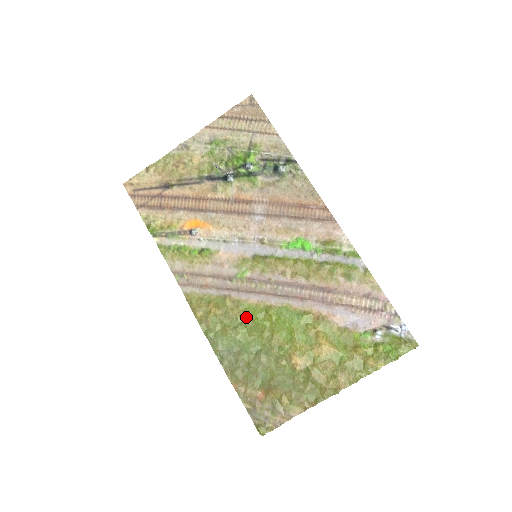
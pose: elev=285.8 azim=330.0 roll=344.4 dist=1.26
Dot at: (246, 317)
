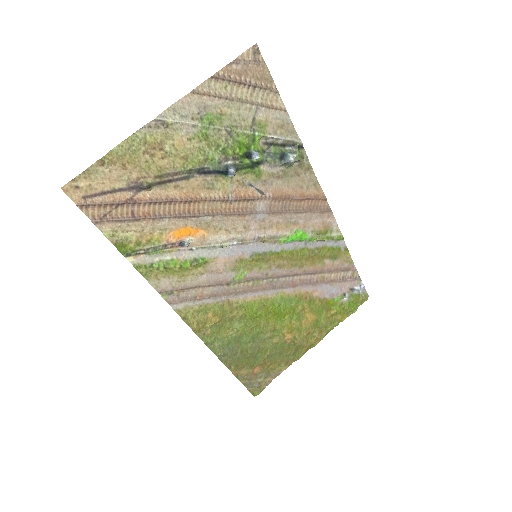
Dot at: (245, 315)
